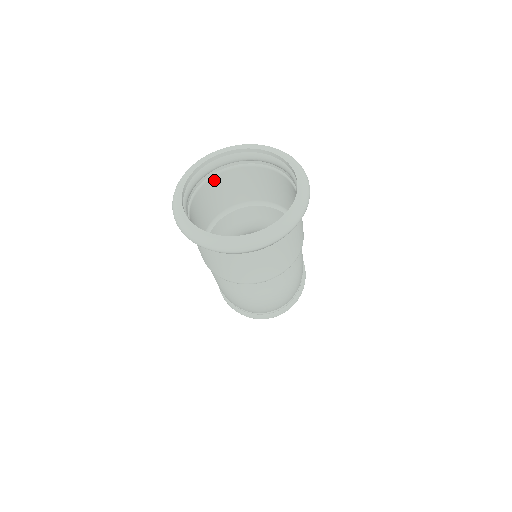
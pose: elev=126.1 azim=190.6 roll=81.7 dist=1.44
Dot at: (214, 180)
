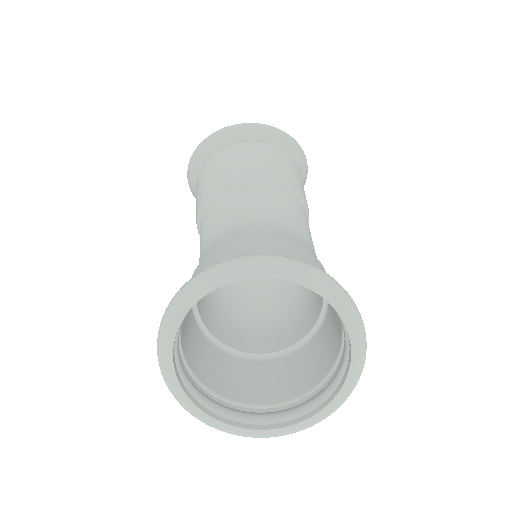
Dot at: occluded
